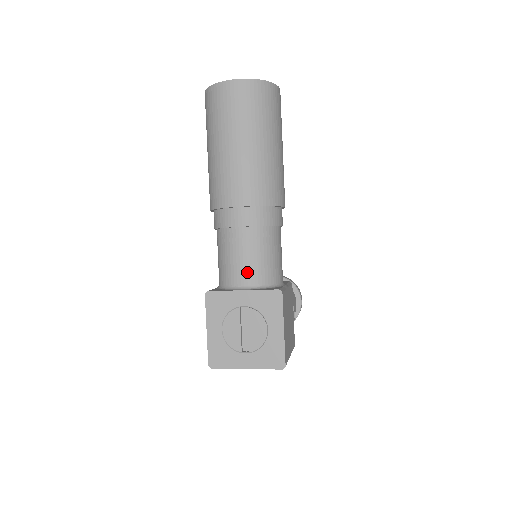
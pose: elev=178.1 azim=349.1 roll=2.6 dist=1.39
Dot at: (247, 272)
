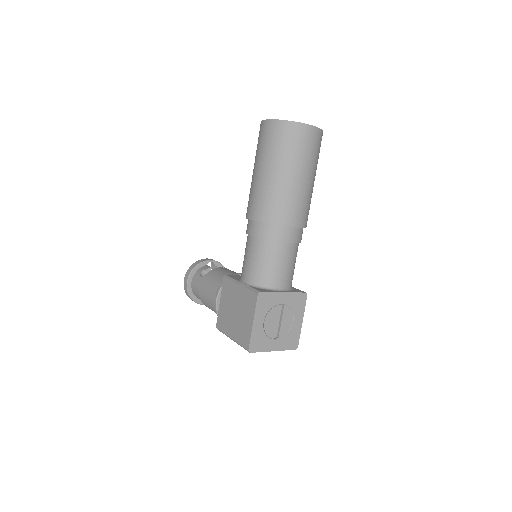
Dot at: (285, 277)
